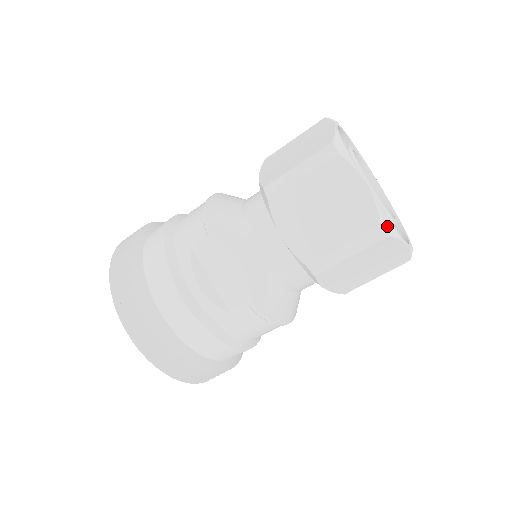
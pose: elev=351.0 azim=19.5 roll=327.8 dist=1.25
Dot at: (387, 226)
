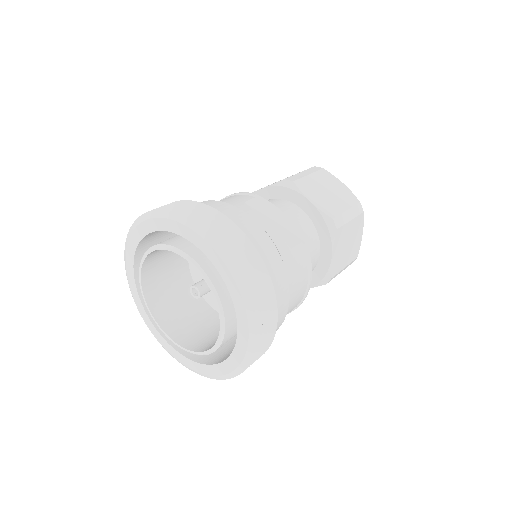
Dot at: (361, 207)
